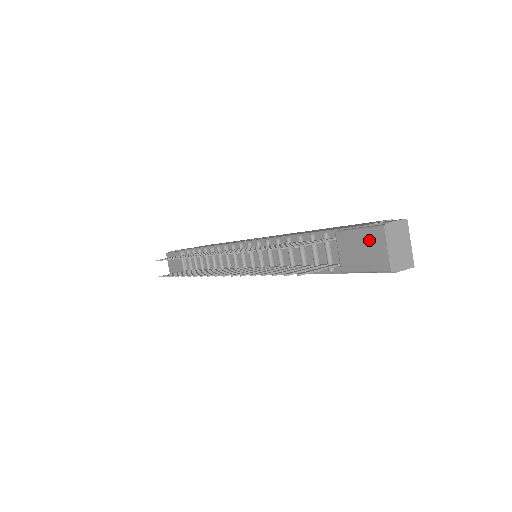
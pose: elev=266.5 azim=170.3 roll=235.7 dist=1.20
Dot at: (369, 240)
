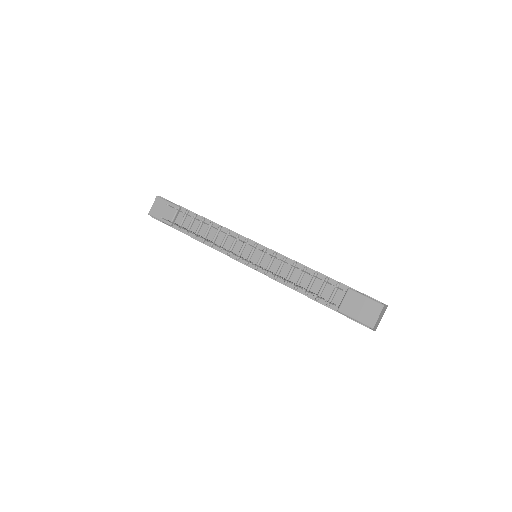
Dot at: (370, 306)
